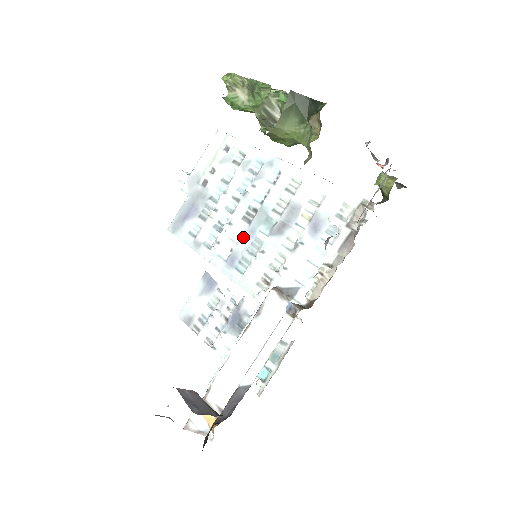
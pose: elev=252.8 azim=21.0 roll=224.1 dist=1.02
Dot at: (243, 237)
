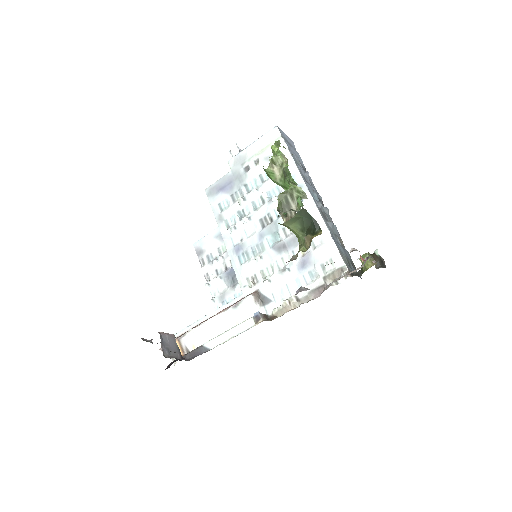
Dot at: (253, 236)
